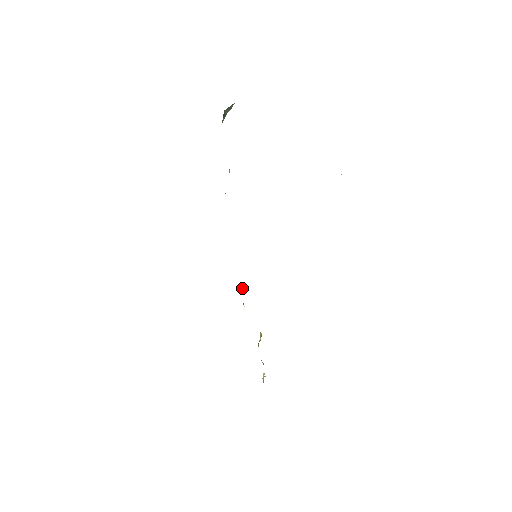
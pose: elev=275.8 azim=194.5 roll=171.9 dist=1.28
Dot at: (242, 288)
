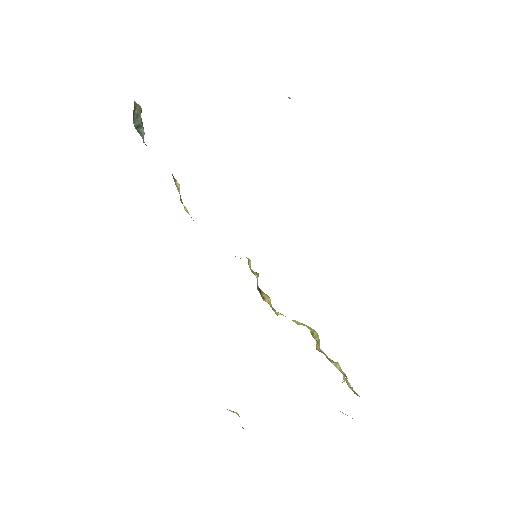
Dot at: (263, 298)
